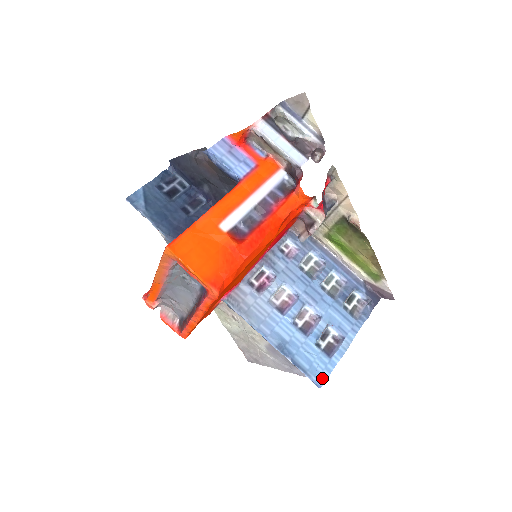
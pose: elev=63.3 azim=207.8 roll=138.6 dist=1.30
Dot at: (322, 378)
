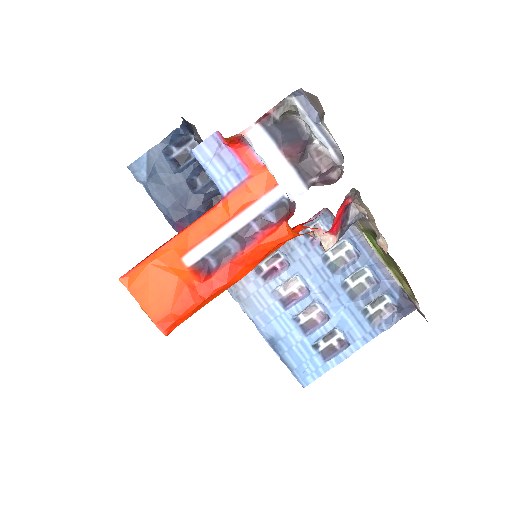
Dot at: (308, 379)
